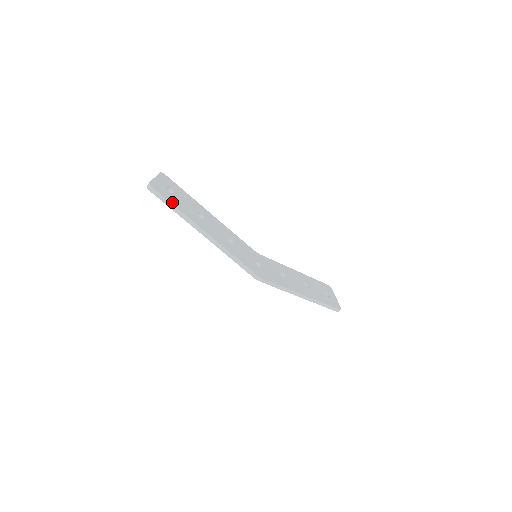
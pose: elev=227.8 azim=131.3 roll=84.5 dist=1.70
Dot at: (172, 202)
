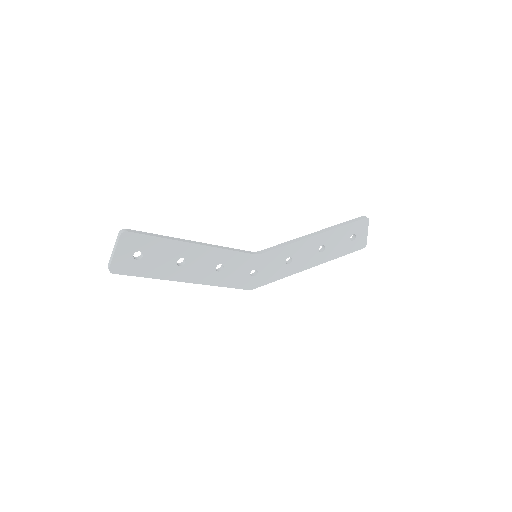
Dot at: (141, 274)
